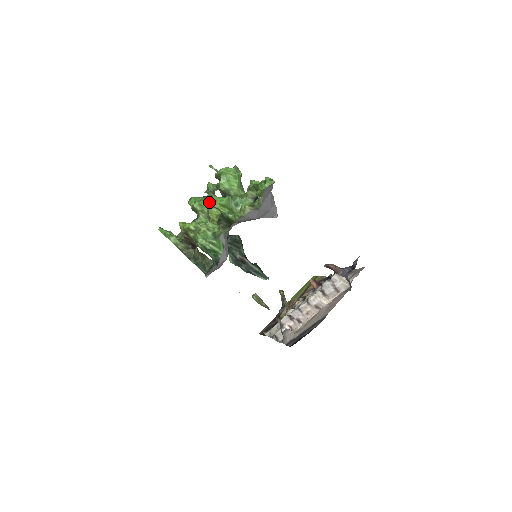
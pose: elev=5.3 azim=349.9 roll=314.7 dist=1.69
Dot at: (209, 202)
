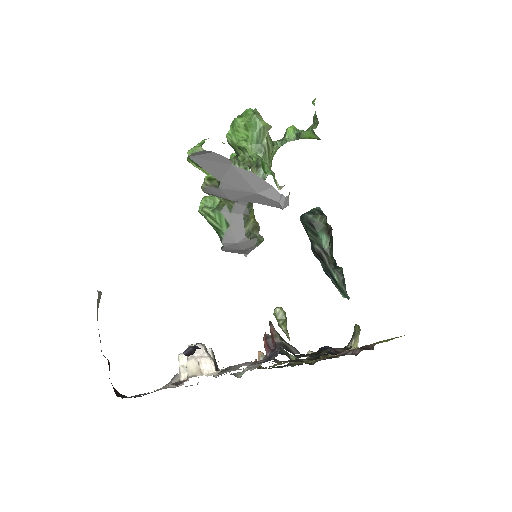
Dot at: (187, 157)
